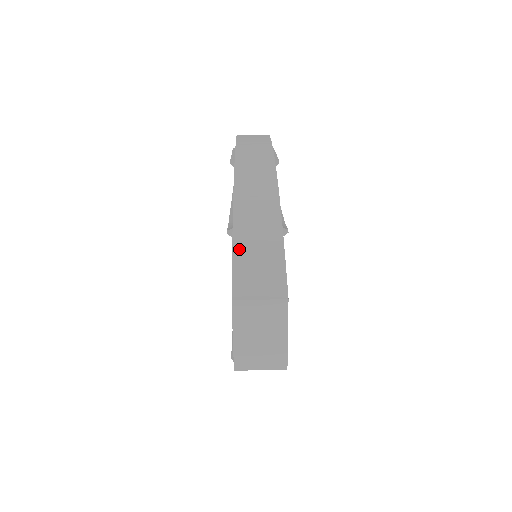
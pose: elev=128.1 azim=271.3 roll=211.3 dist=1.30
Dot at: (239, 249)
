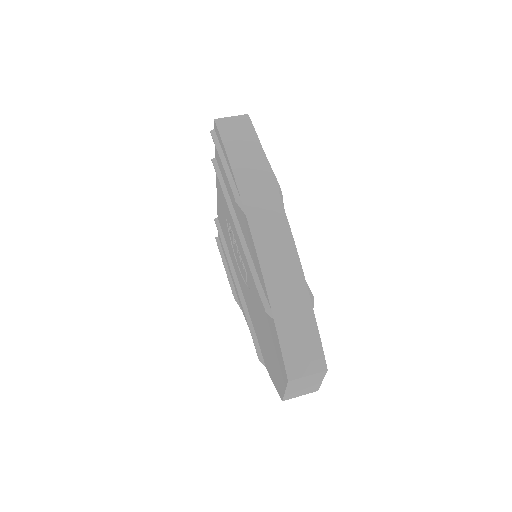
Dot at: (282, 332)
